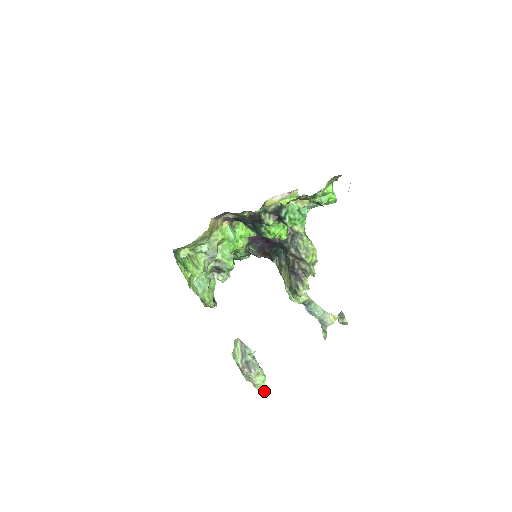
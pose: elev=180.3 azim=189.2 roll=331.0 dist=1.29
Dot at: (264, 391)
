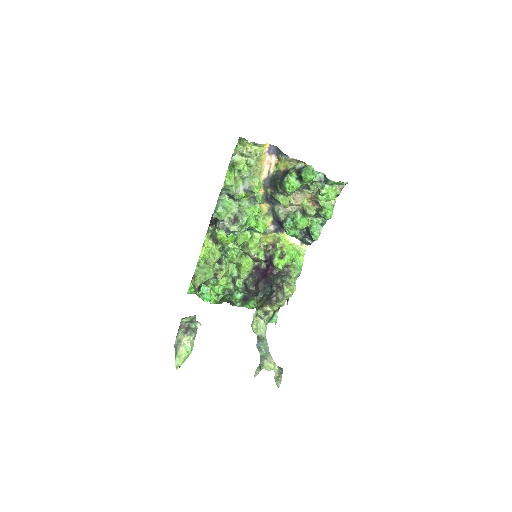
Dot at: occluded
